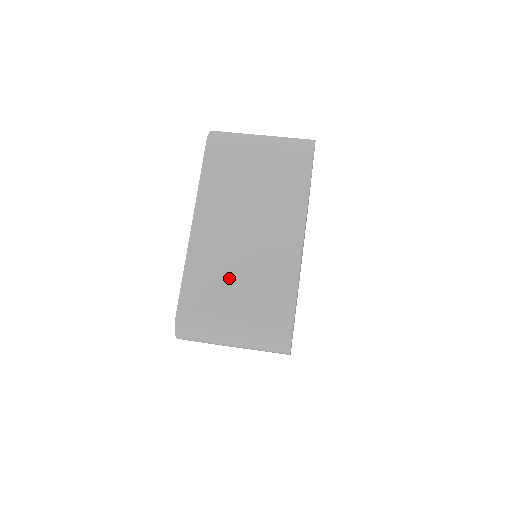
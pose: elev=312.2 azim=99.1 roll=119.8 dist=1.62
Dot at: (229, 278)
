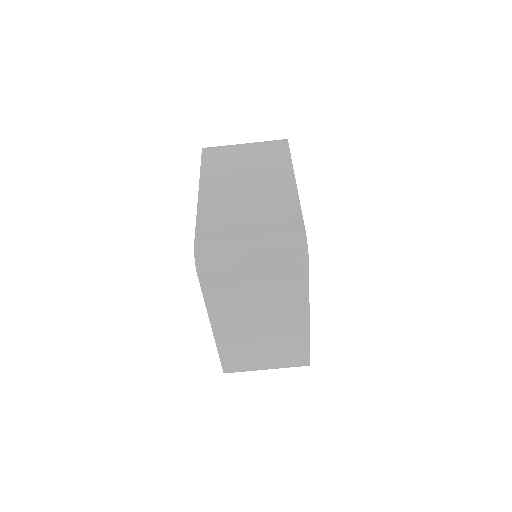
Dot at: (255, 349)
